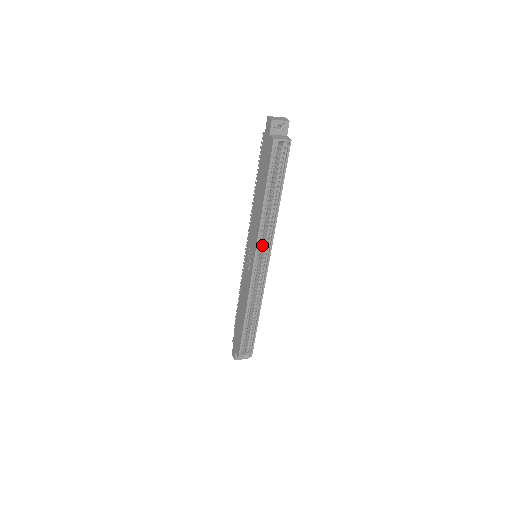
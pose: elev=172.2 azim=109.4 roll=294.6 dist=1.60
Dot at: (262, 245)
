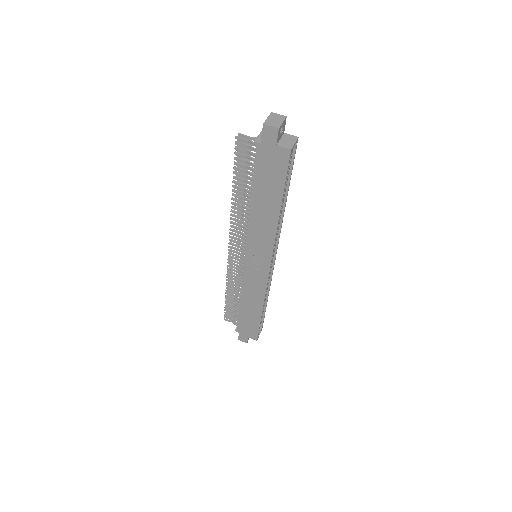
Dot at: occluded
